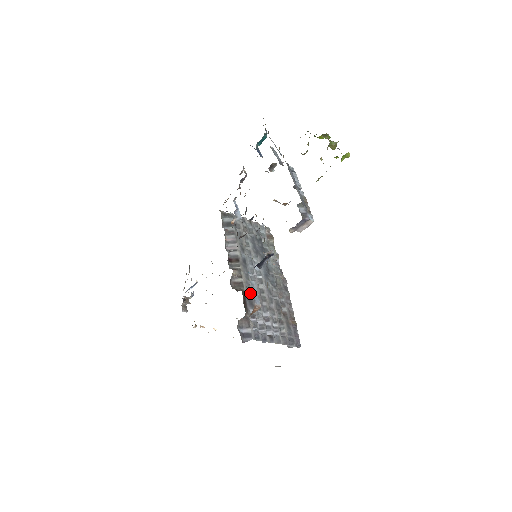
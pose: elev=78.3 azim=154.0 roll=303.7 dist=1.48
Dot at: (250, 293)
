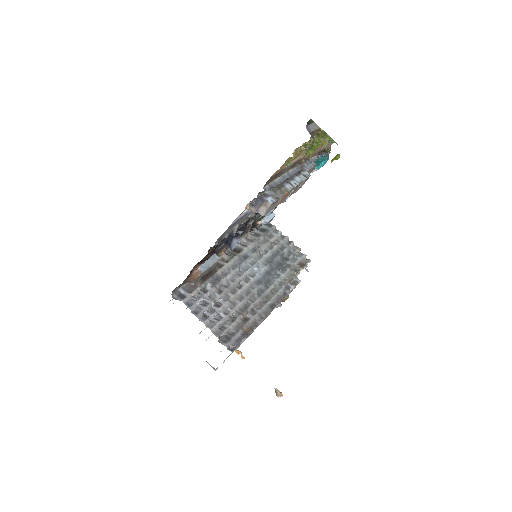
Dot at: (223, 277)
